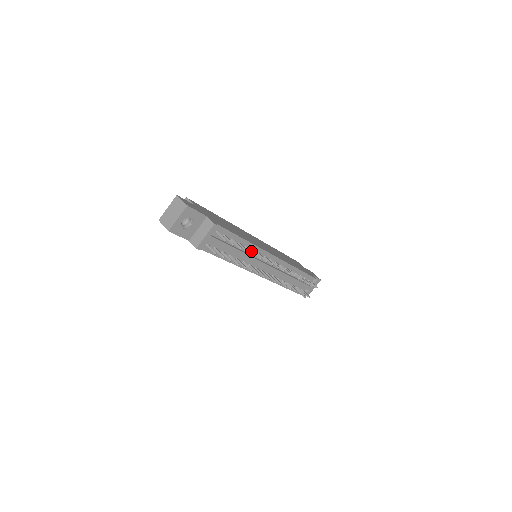
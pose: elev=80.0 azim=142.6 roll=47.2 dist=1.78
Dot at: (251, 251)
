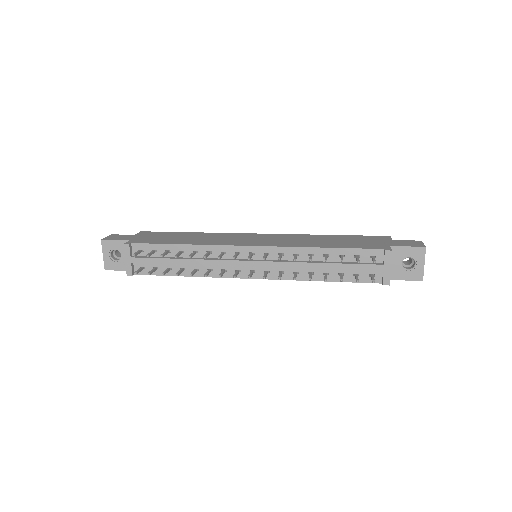
Dot at: (190, 254)
